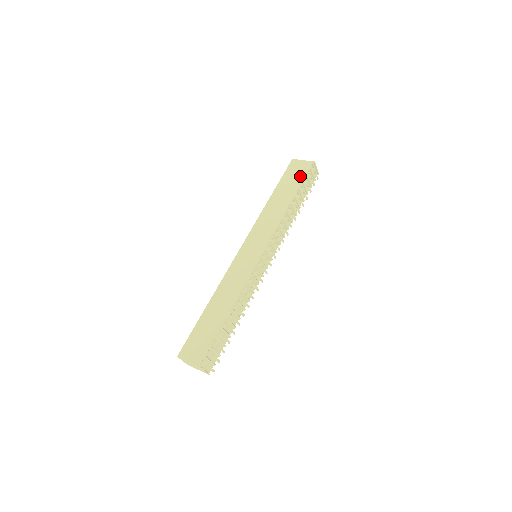
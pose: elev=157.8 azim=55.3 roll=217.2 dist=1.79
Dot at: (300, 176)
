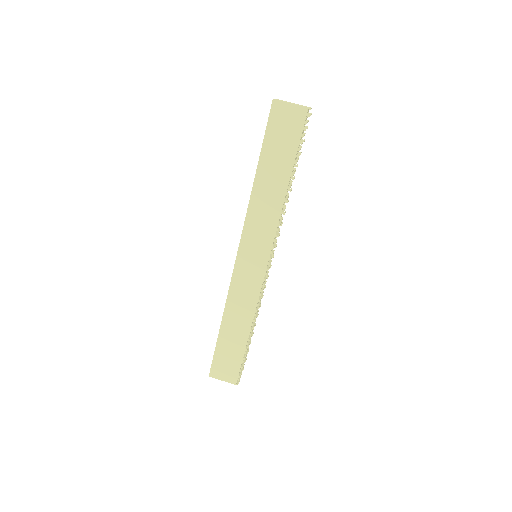
Dot at: (293, 138)
